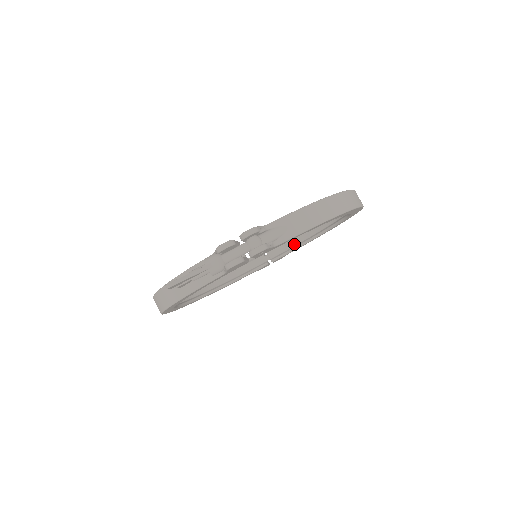
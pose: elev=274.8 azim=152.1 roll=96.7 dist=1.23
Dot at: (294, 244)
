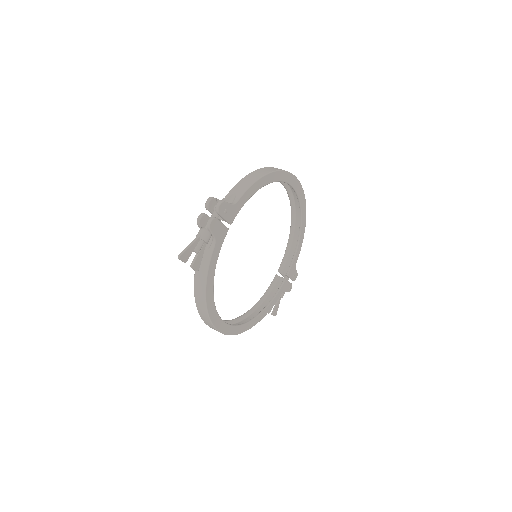
Dot at: (293, 253)
